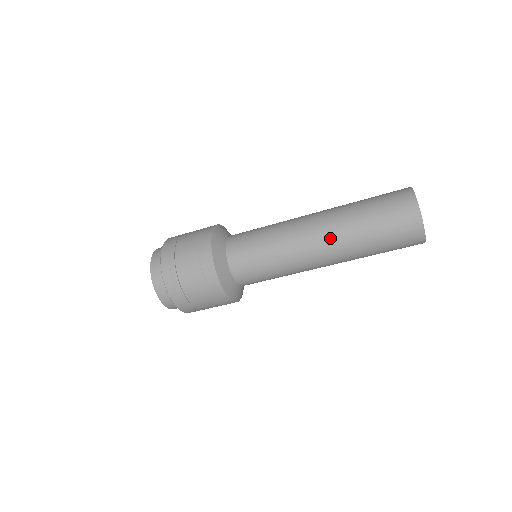
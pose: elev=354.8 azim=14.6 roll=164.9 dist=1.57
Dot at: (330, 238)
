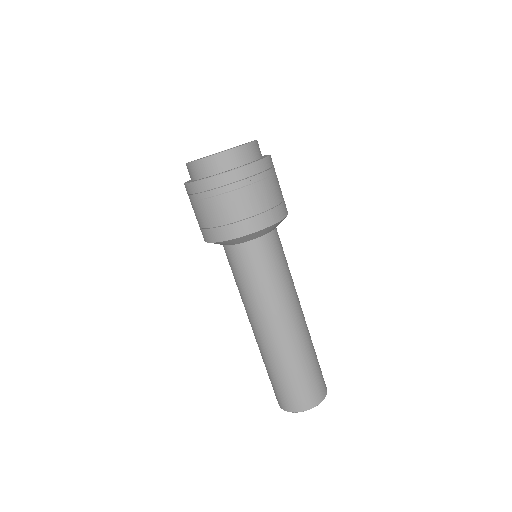
Dot at: (256, 339)
